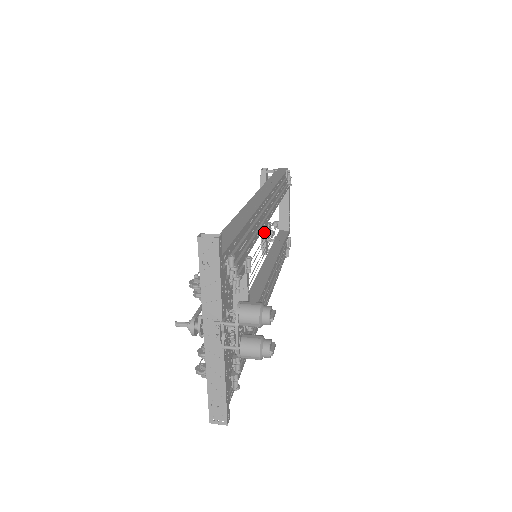
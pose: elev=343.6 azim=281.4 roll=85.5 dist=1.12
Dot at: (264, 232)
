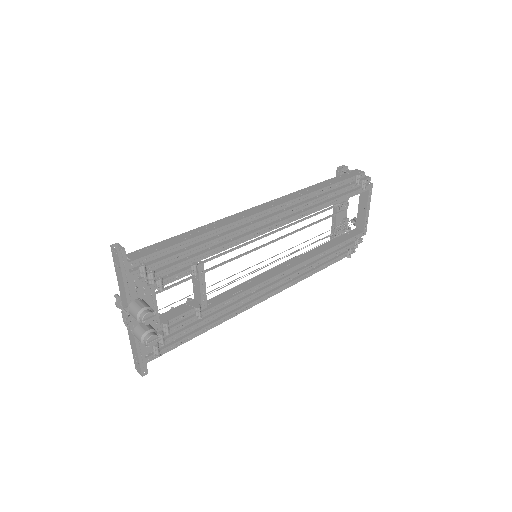
Dot at: (334, 227)
